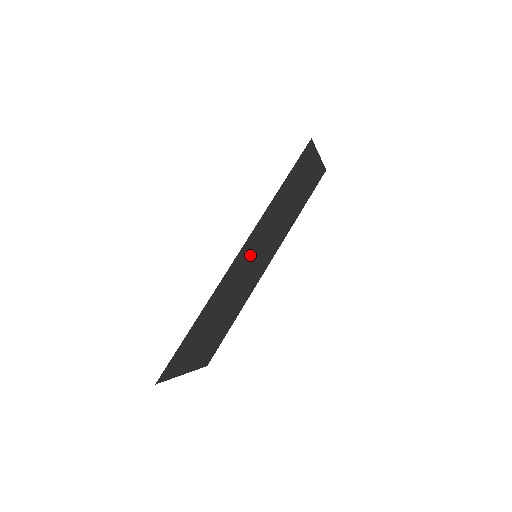
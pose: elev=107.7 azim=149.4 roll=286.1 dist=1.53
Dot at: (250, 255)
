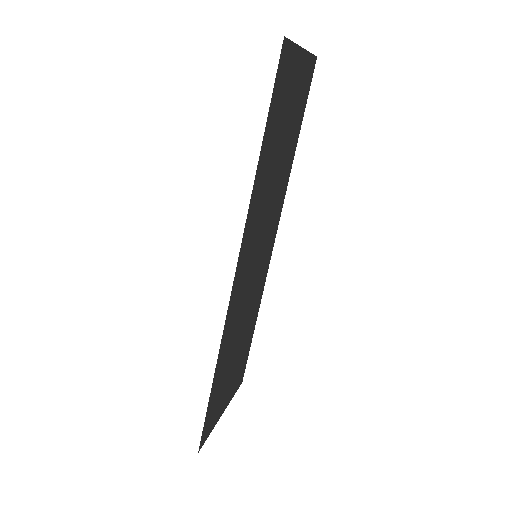
Dot at: (248, 263)
